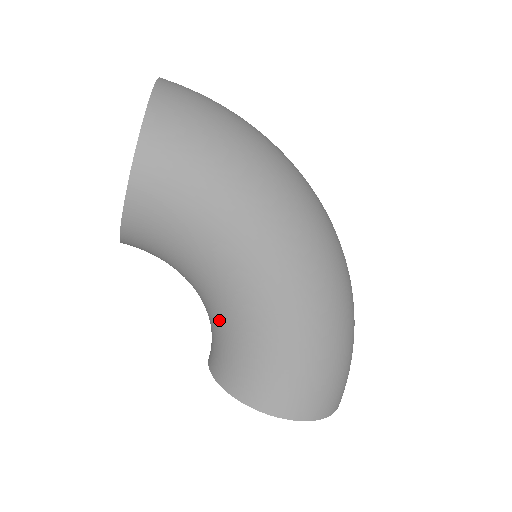
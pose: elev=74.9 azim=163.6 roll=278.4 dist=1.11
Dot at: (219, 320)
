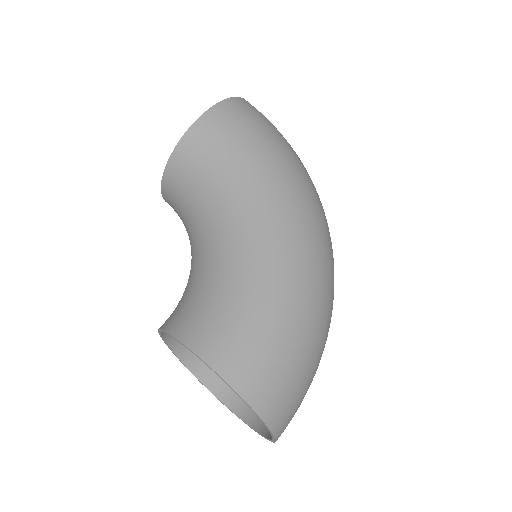
Dot at: (201, 262)
